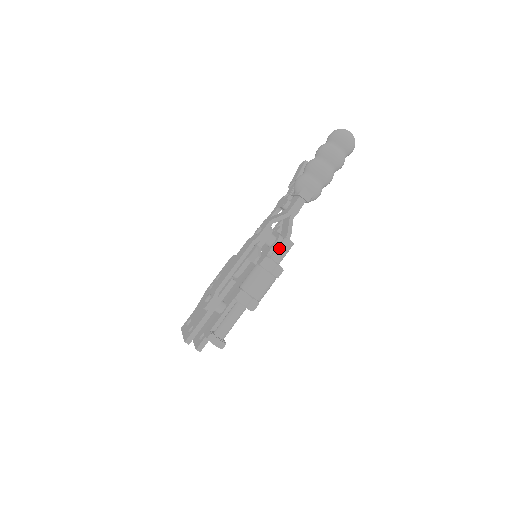
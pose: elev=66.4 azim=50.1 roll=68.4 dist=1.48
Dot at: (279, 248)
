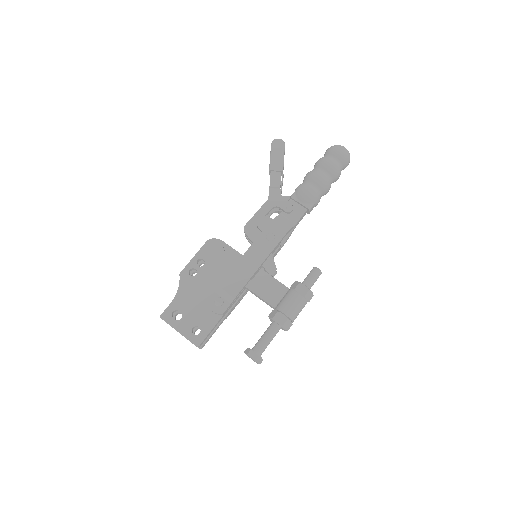
Dot at: (315, 279)
